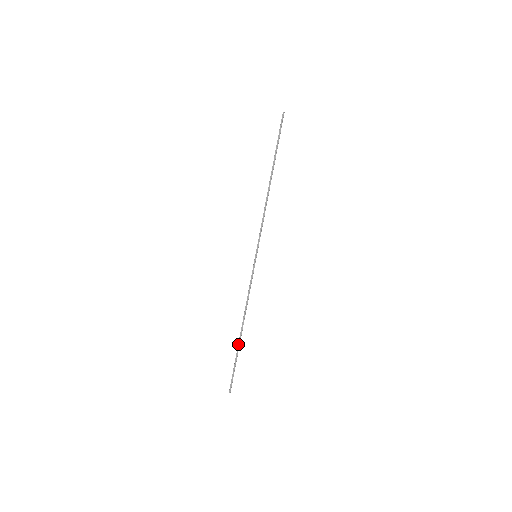
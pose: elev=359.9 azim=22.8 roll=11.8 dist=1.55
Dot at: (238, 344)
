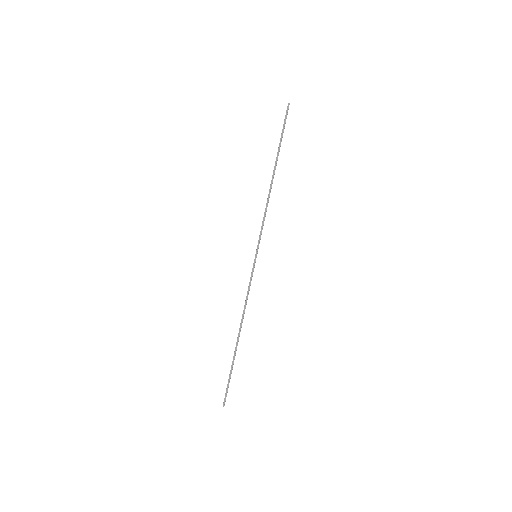
Dot at: (234, 352)
